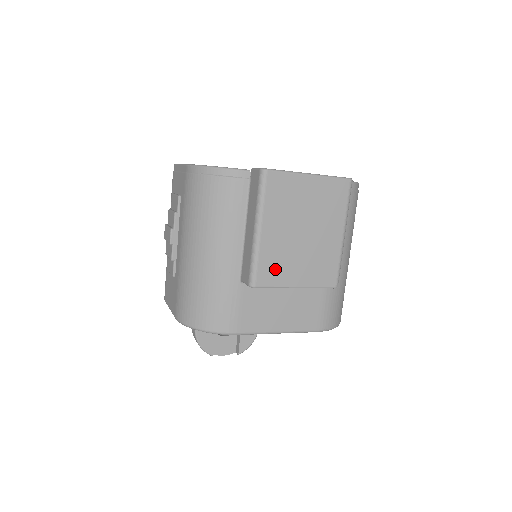
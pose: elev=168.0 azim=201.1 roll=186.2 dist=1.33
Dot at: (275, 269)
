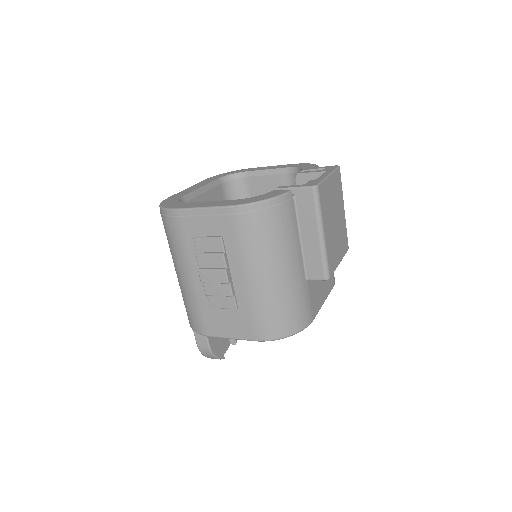
Dot at: (333, 258)
